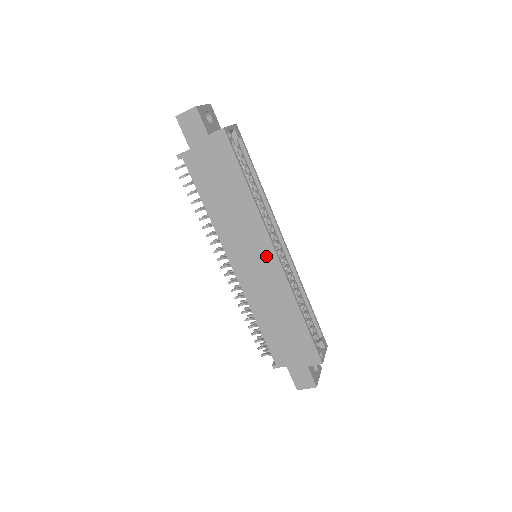
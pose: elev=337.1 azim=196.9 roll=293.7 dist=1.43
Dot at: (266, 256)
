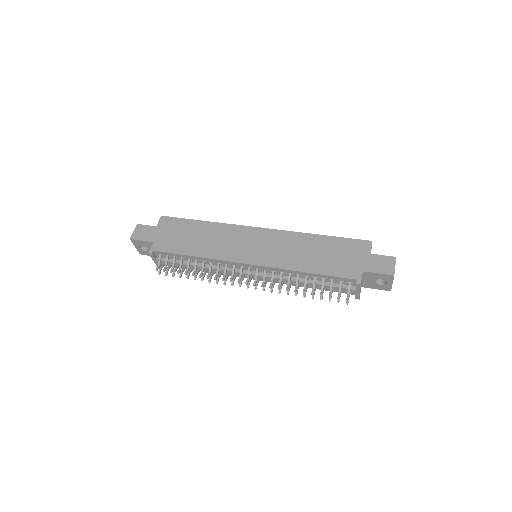
Dot at: (256, 235)
